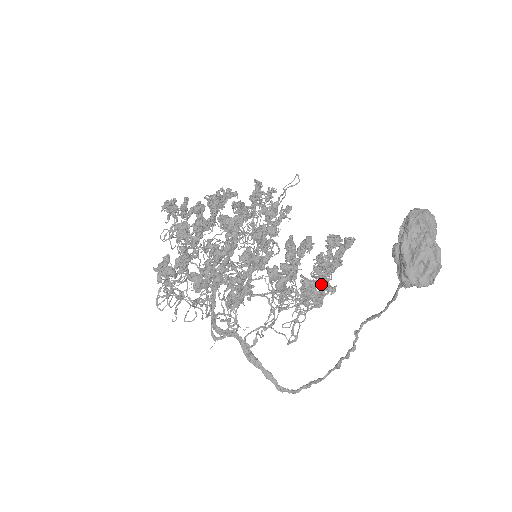
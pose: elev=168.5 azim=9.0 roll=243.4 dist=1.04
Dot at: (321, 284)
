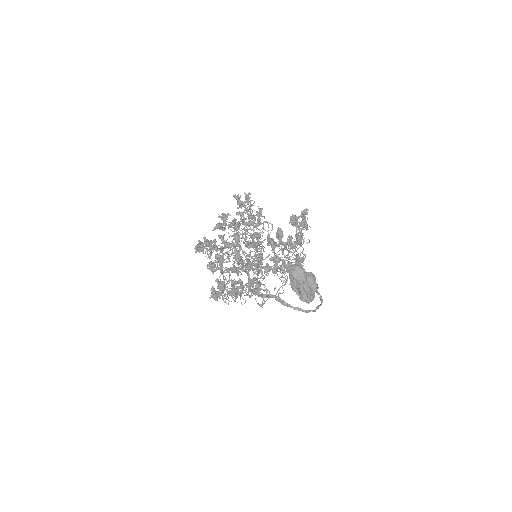
Dot at: occluded
